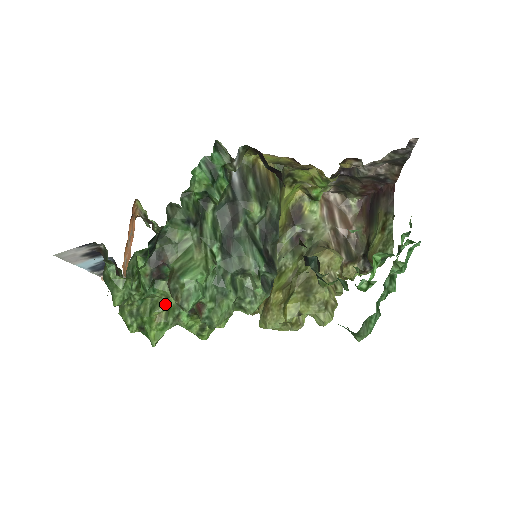
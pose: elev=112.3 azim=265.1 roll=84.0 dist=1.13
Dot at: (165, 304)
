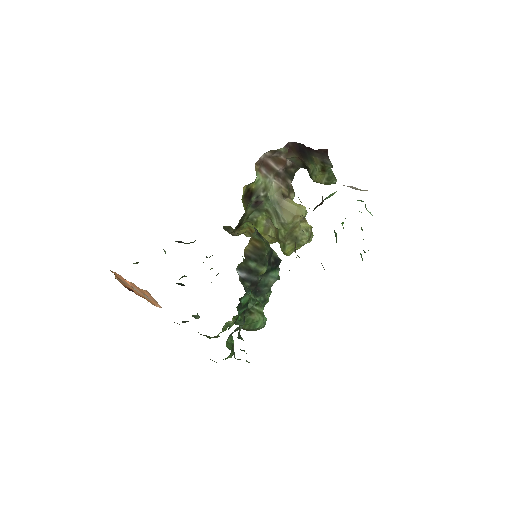
Dot at: occluded
